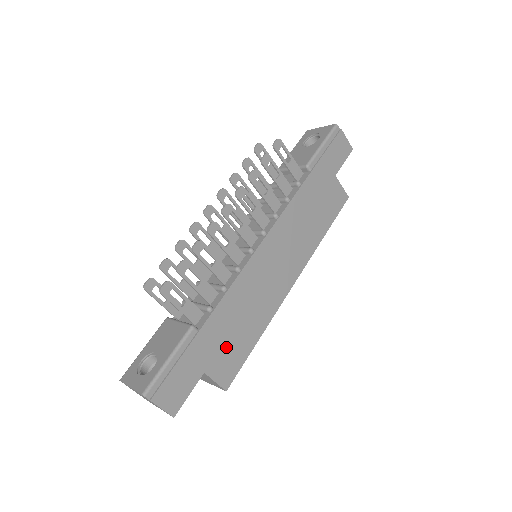
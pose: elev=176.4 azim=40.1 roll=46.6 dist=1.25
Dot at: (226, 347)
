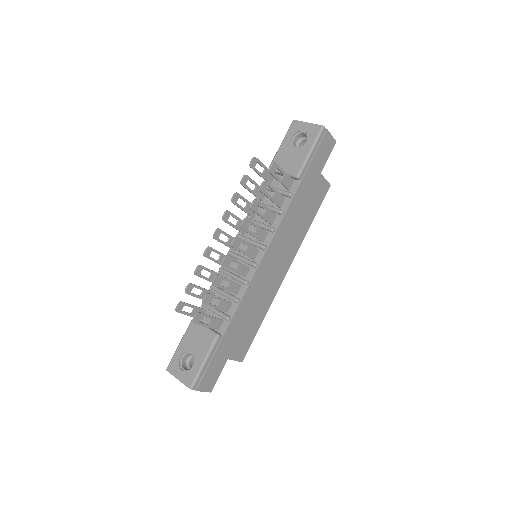
Dot at: (241, 337)
